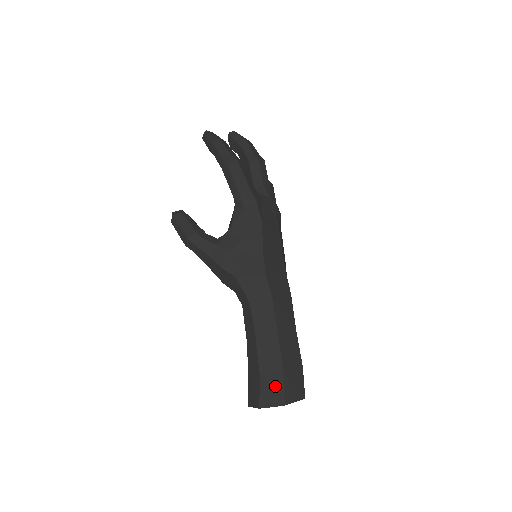
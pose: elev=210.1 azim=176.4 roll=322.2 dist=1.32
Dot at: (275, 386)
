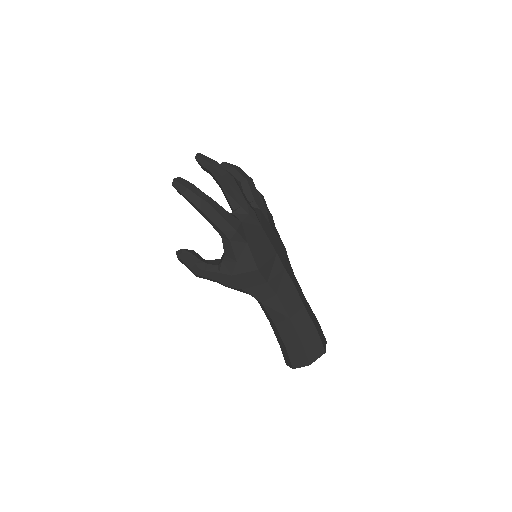
Dot at: (299, 354)
